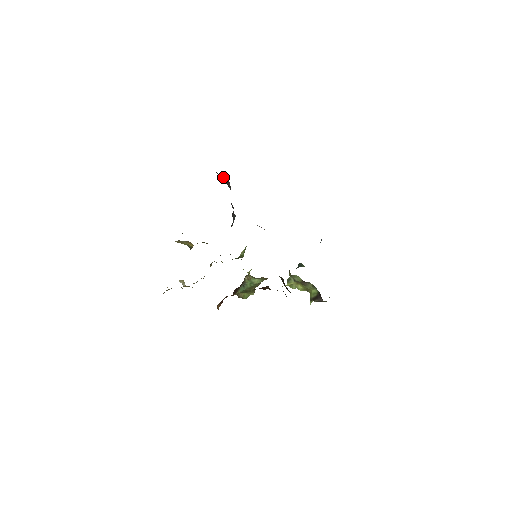
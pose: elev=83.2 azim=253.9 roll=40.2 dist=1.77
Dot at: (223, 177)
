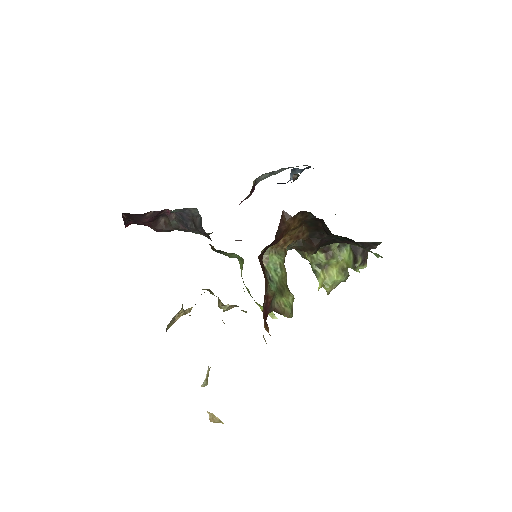
Dot at: (164, 223)
